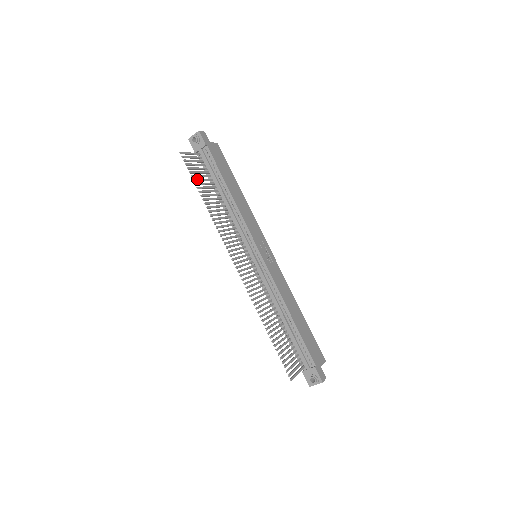
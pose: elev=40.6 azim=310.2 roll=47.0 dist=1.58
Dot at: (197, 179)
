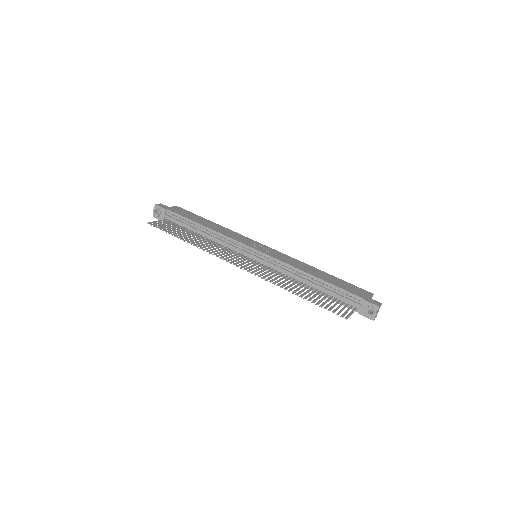
Dot at: (172, 232)
